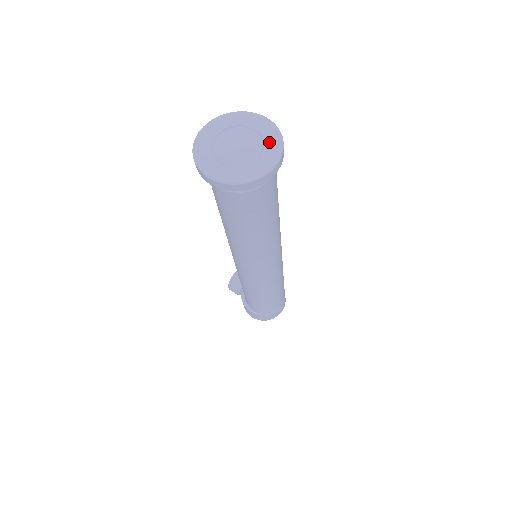
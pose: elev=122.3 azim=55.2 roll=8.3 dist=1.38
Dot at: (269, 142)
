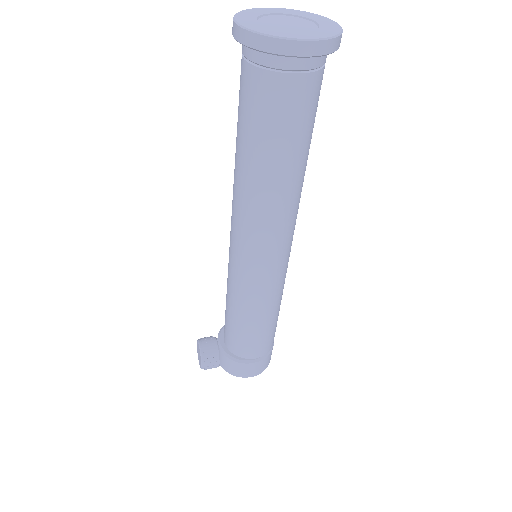
Dot at: (308, 16)
